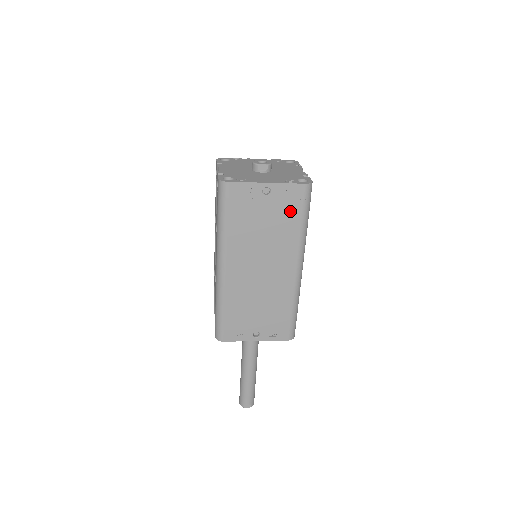
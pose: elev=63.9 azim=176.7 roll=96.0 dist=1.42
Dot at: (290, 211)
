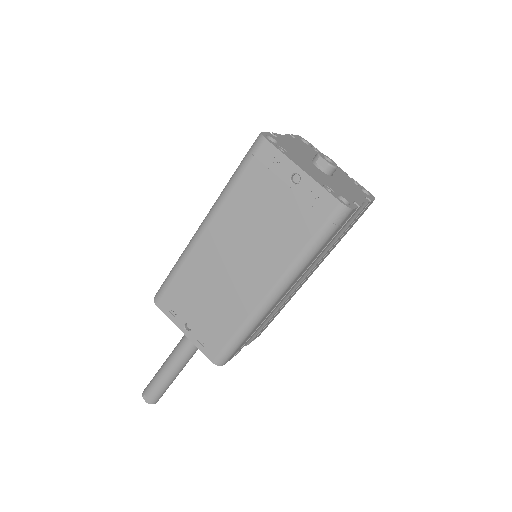
Dot at: (305, 221)
